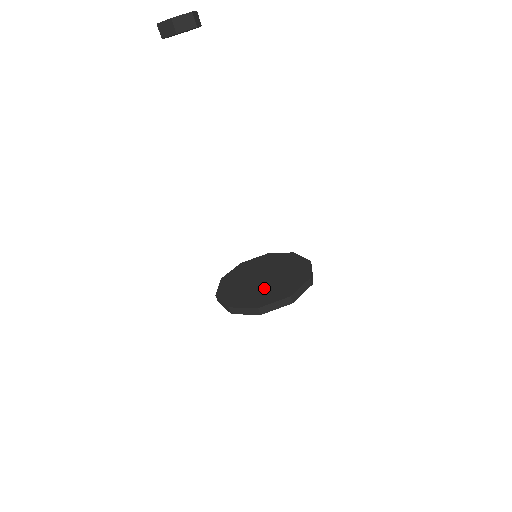
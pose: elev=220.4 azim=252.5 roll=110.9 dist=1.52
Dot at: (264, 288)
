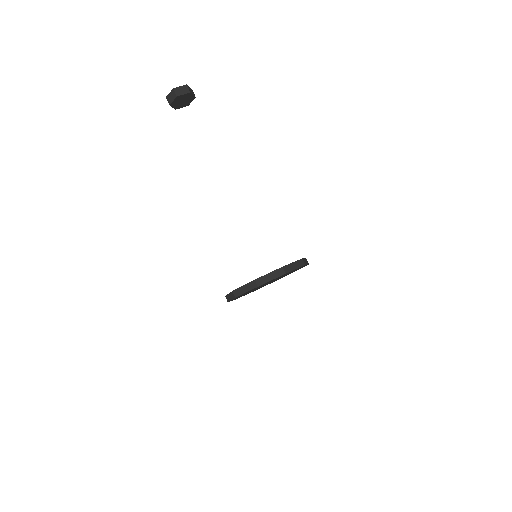
Dot at: occluded
